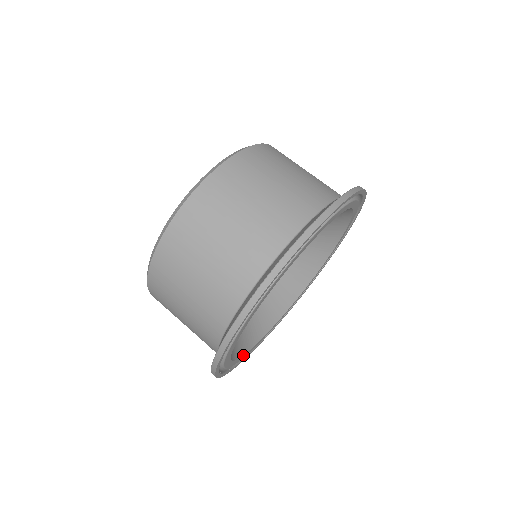
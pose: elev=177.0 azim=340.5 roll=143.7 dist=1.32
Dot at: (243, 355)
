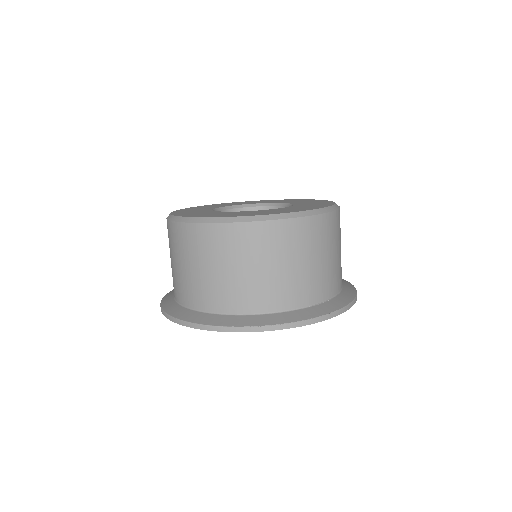
Dot at: occluded
